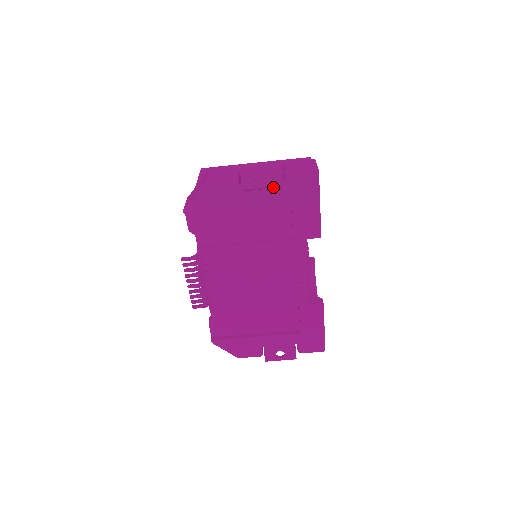
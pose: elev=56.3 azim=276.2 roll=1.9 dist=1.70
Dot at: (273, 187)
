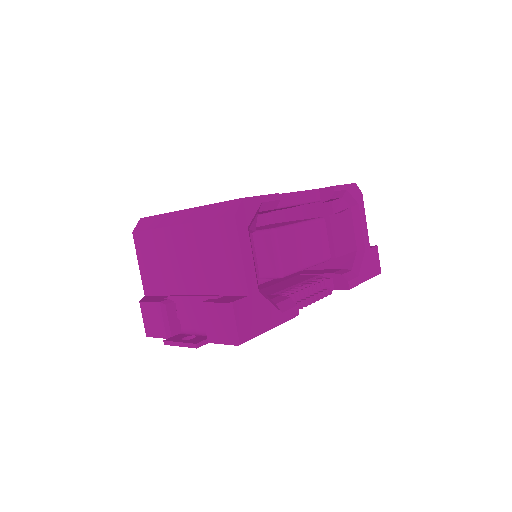
Dot at: occluded
